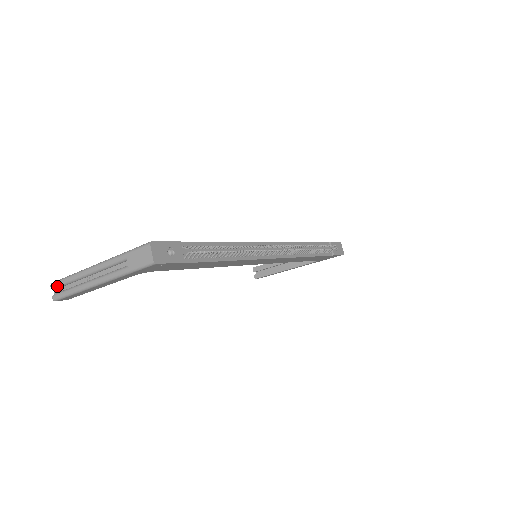
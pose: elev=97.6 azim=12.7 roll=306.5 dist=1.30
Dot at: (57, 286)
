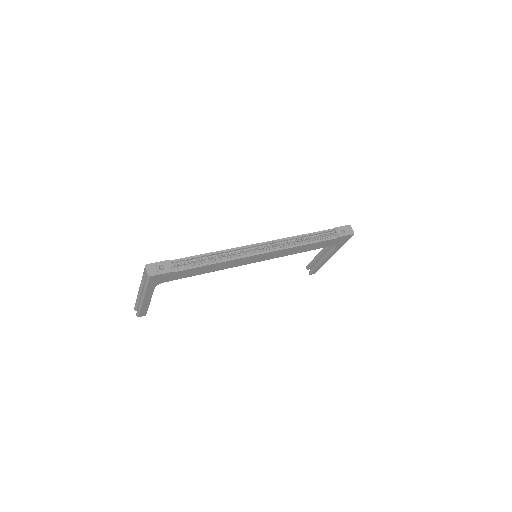
Dot at: (135, 308)
